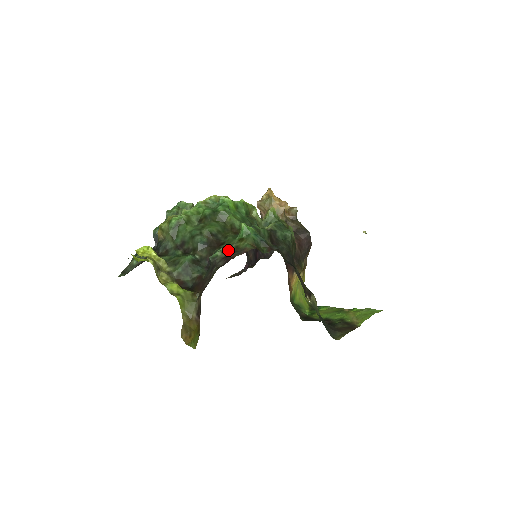
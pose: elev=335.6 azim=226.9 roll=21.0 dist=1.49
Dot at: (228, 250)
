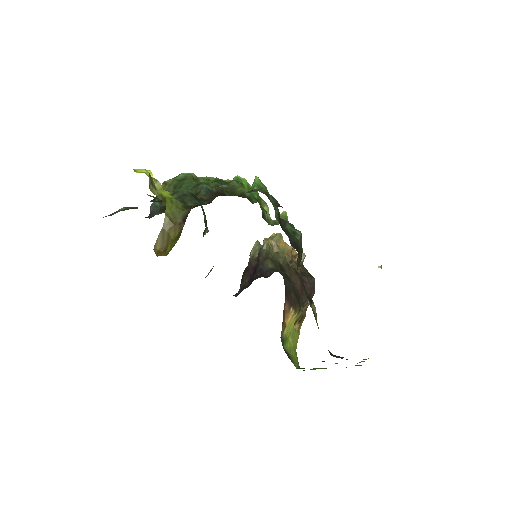
Dot at: occluded
